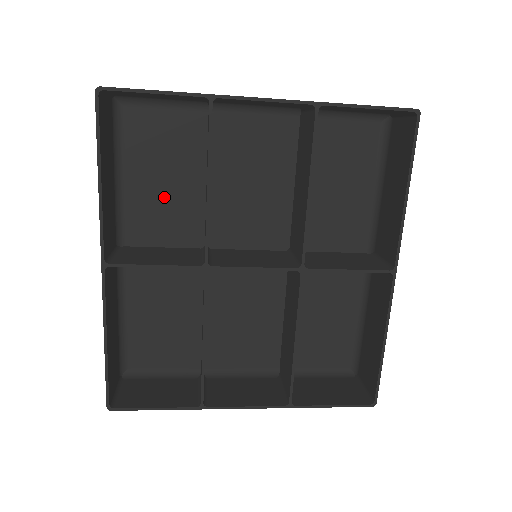
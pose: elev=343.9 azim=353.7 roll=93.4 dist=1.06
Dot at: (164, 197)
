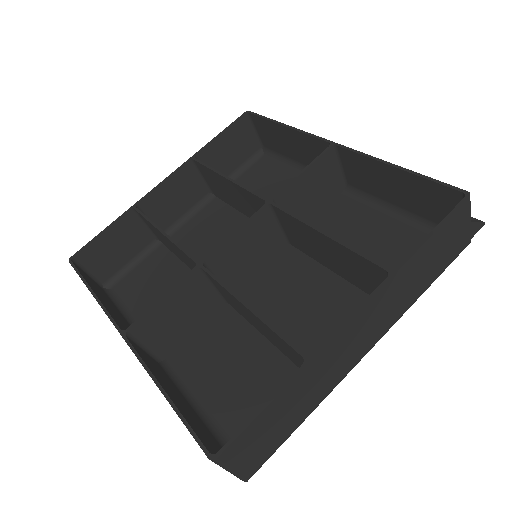
Dot at: occluded
